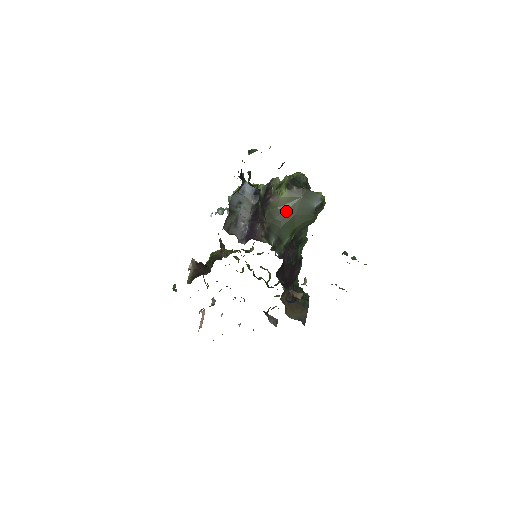
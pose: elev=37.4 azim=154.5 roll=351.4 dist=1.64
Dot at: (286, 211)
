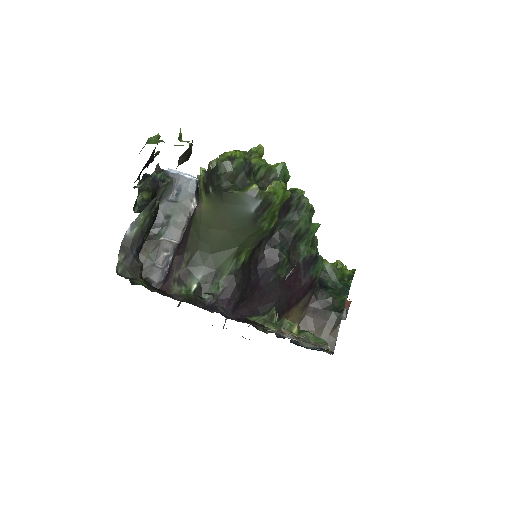
Dot at: (212, 227)
